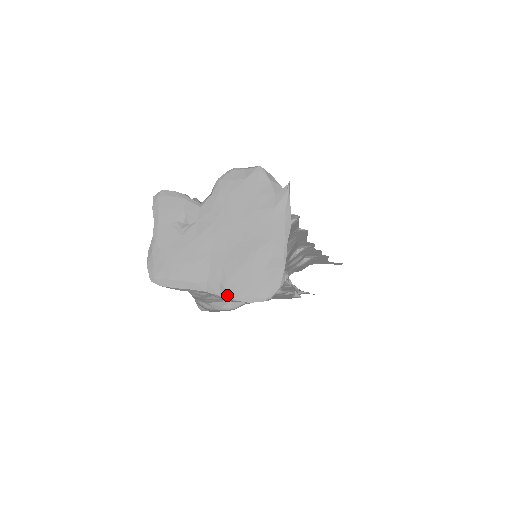
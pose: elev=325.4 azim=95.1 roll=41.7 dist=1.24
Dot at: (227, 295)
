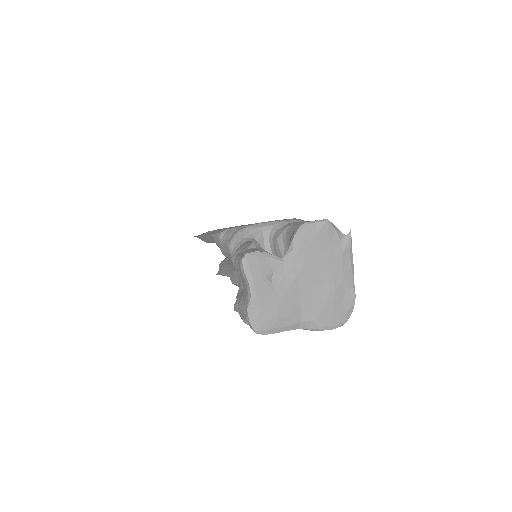
Dot at: (317, 328)
